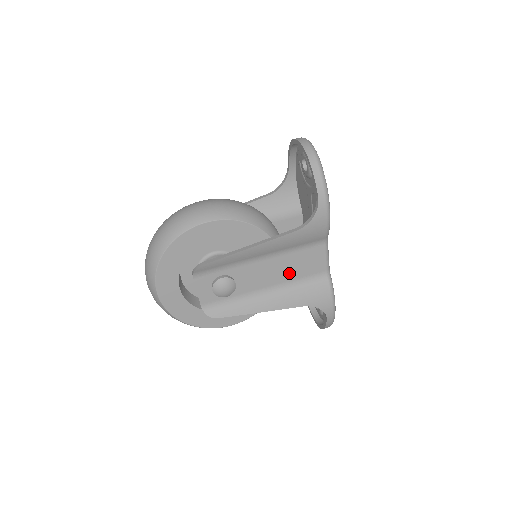
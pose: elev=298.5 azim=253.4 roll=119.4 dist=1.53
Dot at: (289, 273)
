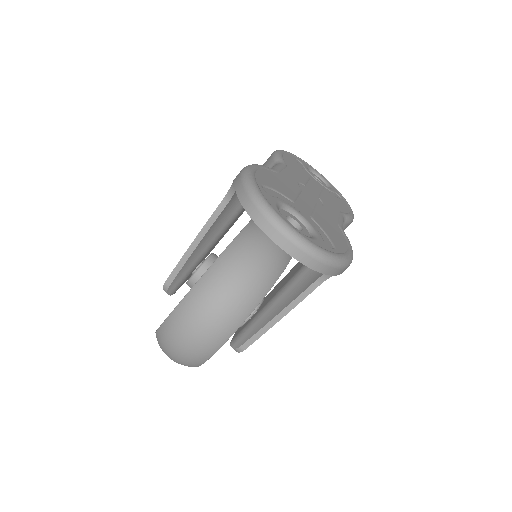
Dot at: occluded
